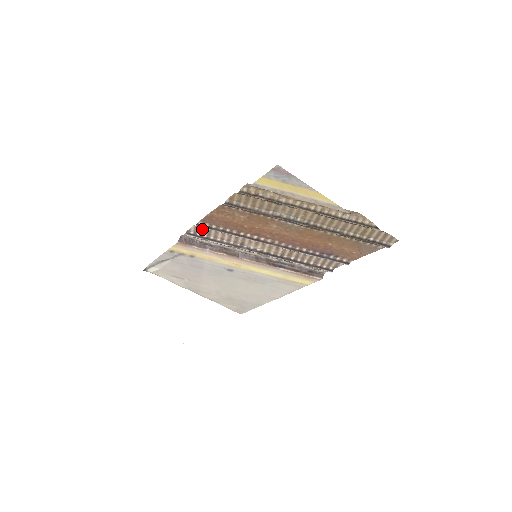
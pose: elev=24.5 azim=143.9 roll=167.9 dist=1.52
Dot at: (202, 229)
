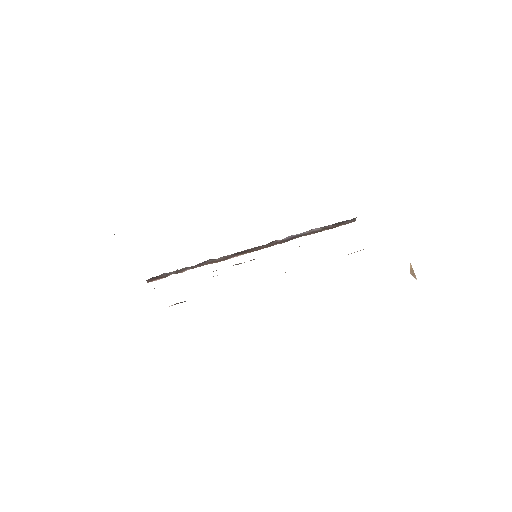
Dot at: occluded
